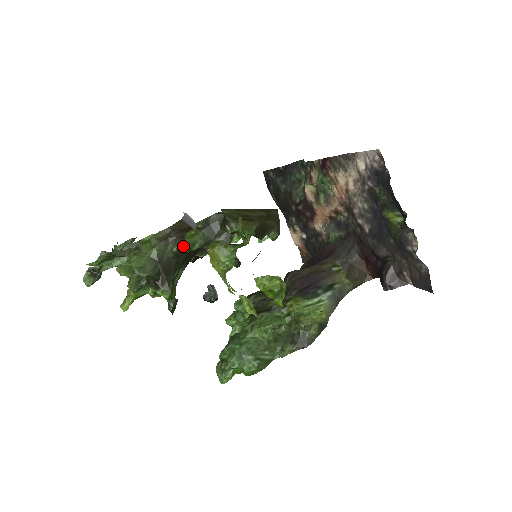
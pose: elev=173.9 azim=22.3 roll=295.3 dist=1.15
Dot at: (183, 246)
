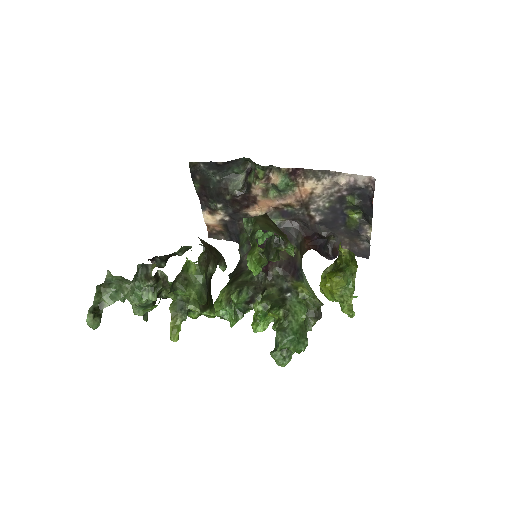
Dot at: occluded
